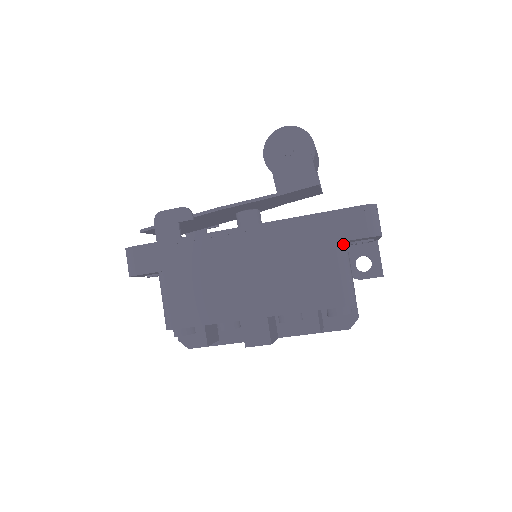
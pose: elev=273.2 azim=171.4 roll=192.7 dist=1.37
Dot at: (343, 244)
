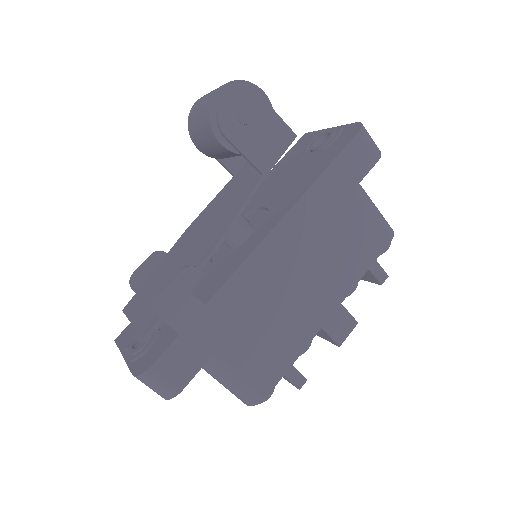
Dot at: occluded
